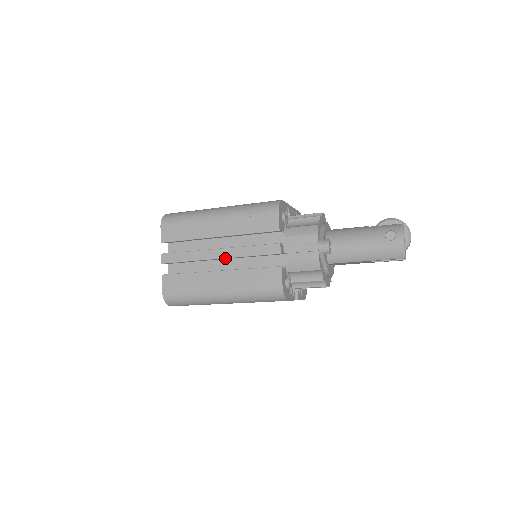
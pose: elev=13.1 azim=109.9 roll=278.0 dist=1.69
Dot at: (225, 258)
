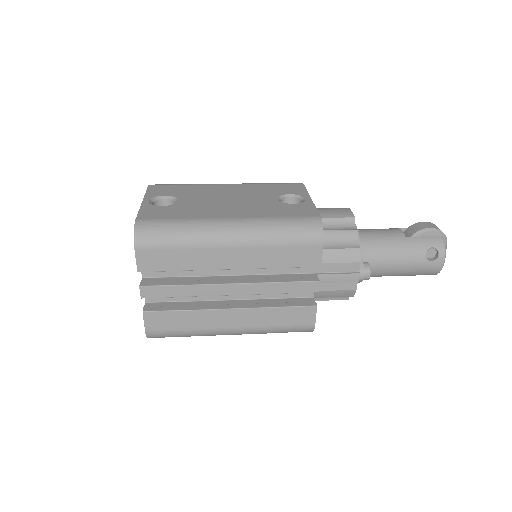
Dot at: (241, 294)
